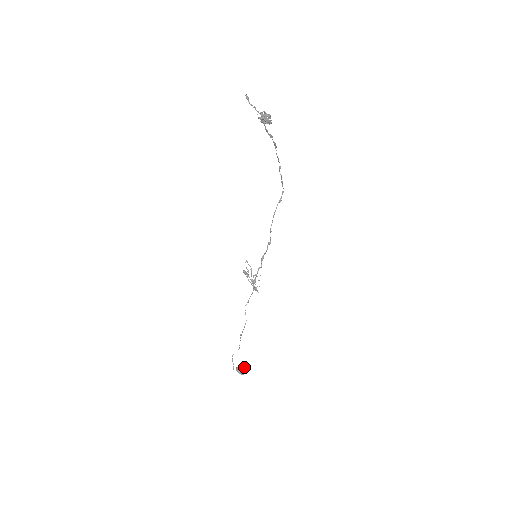
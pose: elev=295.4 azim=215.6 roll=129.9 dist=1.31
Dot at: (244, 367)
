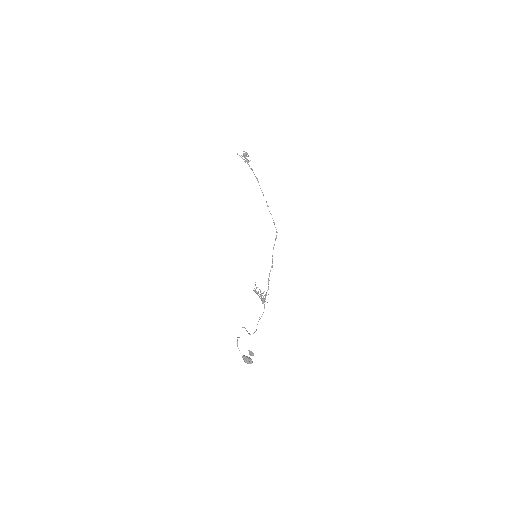
Dot at: (250, 354)
